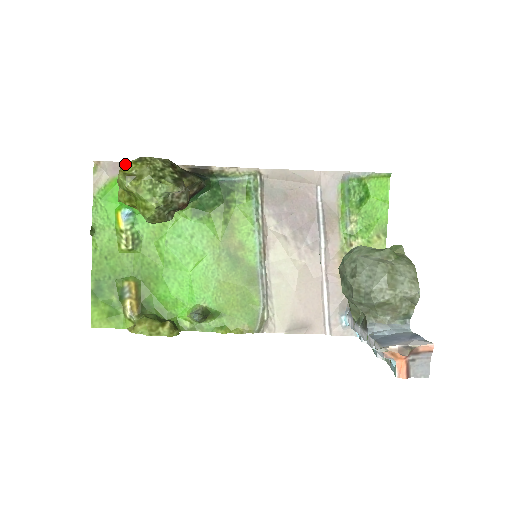
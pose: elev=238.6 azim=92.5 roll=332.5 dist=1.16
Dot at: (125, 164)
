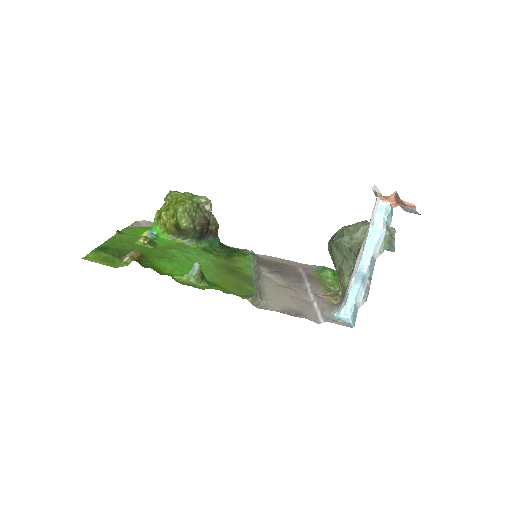
Dot at: occluded
